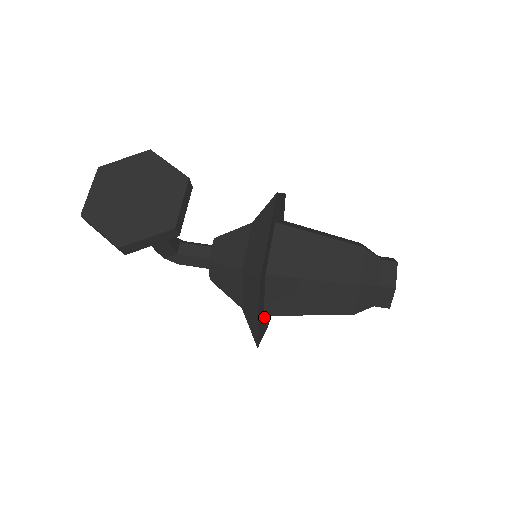
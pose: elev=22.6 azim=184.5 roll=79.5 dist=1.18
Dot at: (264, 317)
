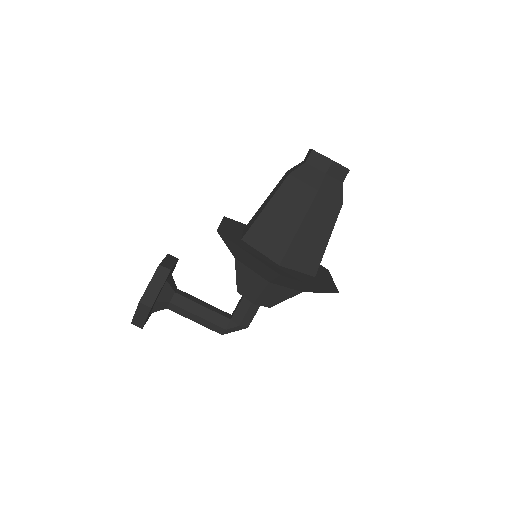
Dot at: (289, 270)
